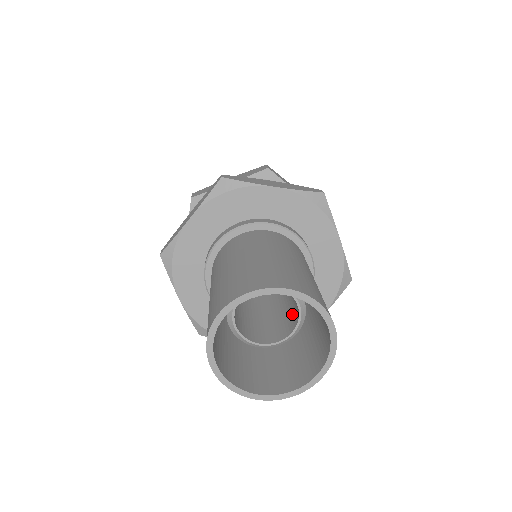
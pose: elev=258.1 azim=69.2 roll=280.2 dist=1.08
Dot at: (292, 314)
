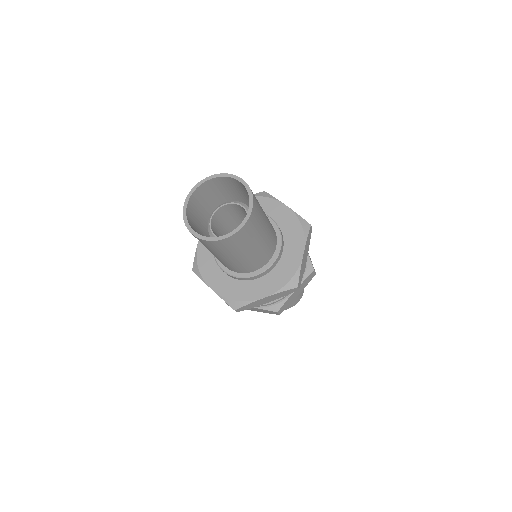
Dot at: occluded
